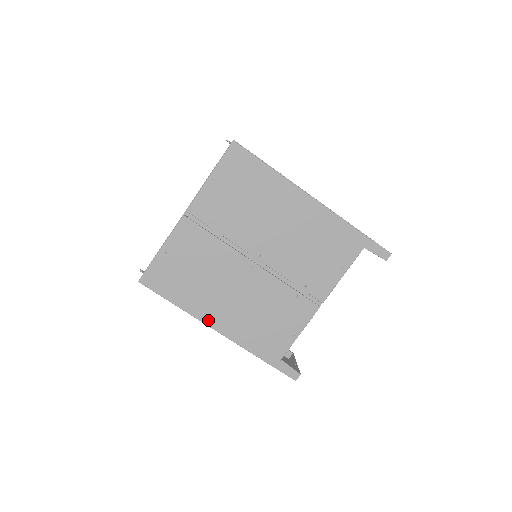
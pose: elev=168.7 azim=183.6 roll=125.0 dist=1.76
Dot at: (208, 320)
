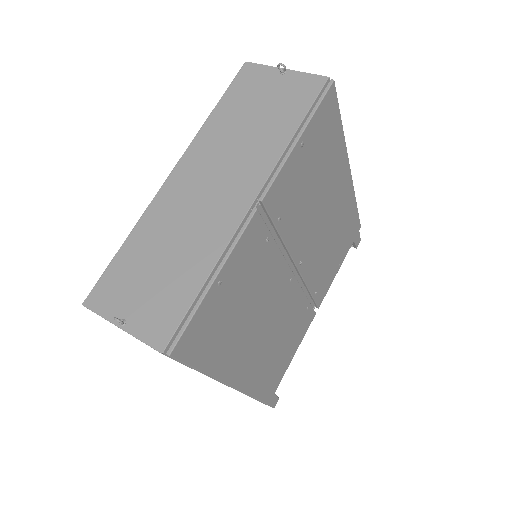
Dot at: (234, 378)
